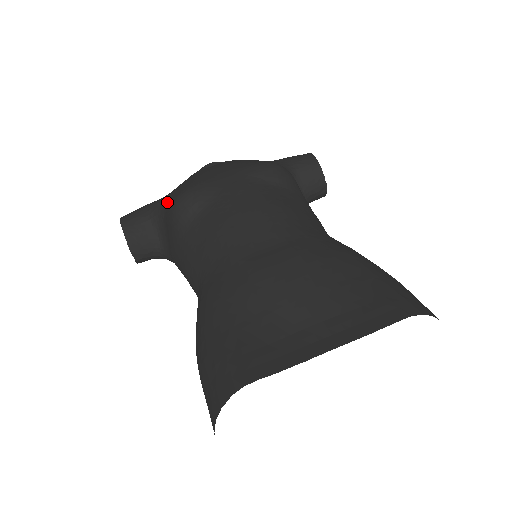
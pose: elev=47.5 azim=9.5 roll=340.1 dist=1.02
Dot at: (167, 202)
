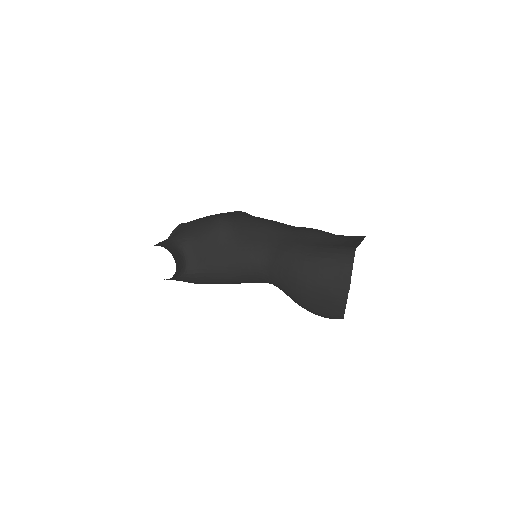
Dot at: (191, 232)
